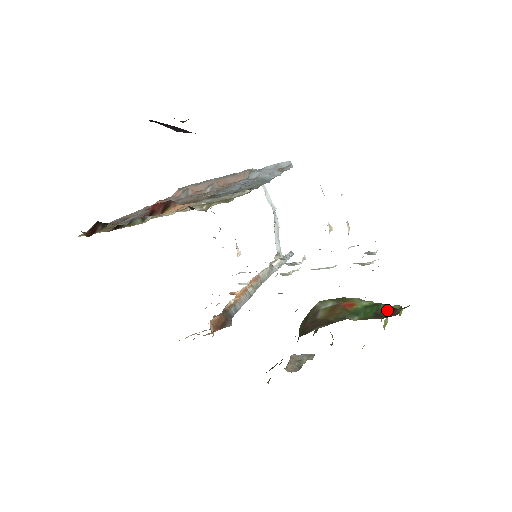
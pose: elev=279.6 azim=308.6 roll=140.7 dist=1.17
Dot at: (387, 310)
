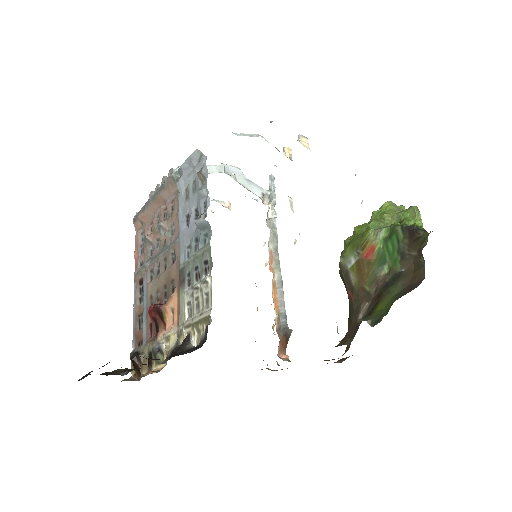
Dot at: (408, 241)
